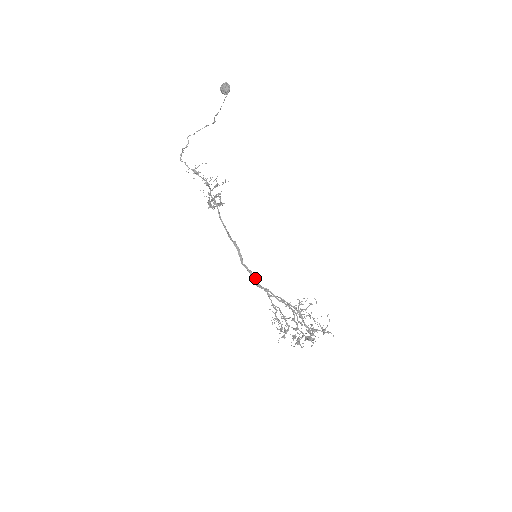
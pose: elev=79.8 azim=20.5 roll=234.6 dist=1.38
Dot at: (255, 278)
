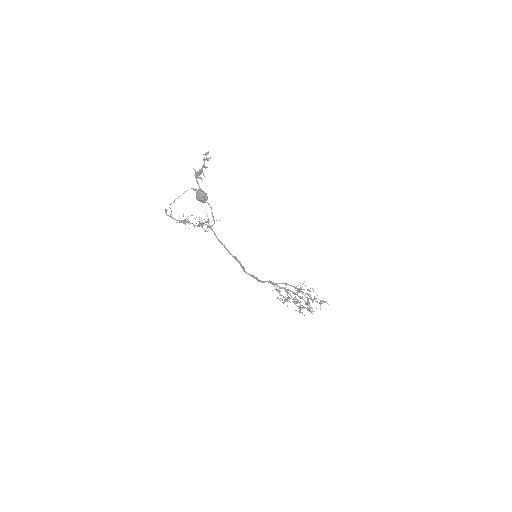
Dot at: (258, 279)
